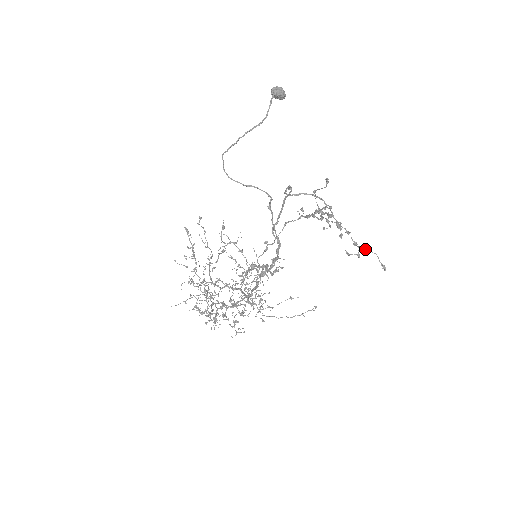
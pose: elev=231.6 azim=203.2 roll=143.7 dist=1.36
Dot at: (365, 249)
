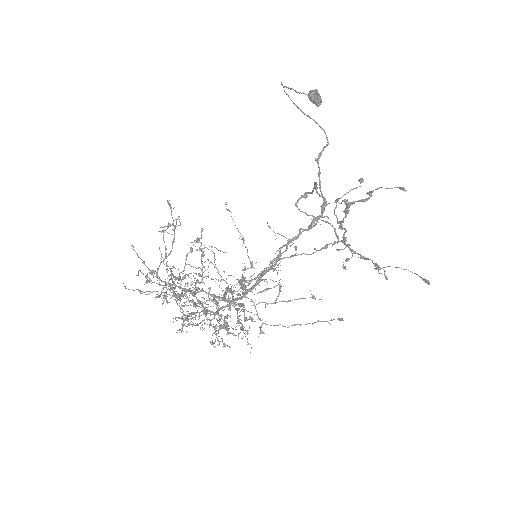
Dot at: (396, 267)
